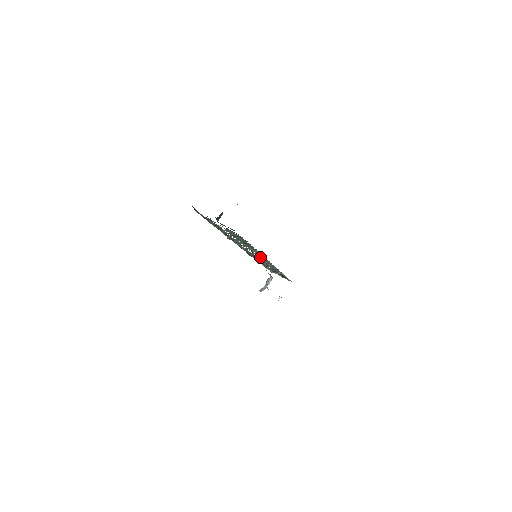
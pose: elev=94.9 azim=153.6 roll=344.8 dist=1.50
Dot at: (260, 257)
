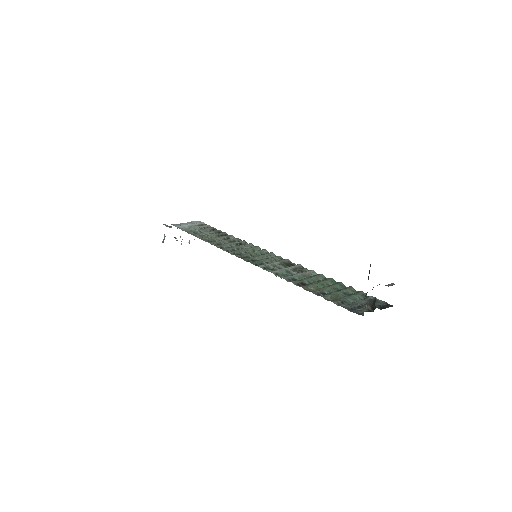
Dot at: (274, 259)
